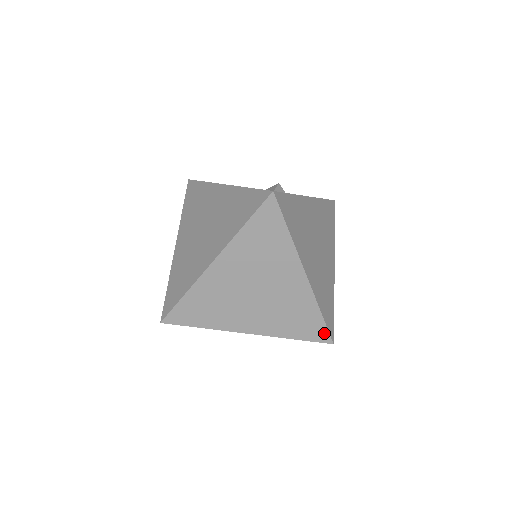
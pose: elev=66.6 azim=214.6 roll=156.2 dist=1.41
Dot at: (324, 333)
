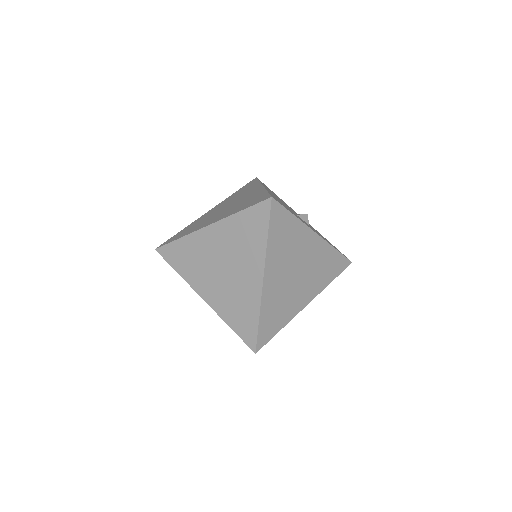
Dot at: (253, 339)
